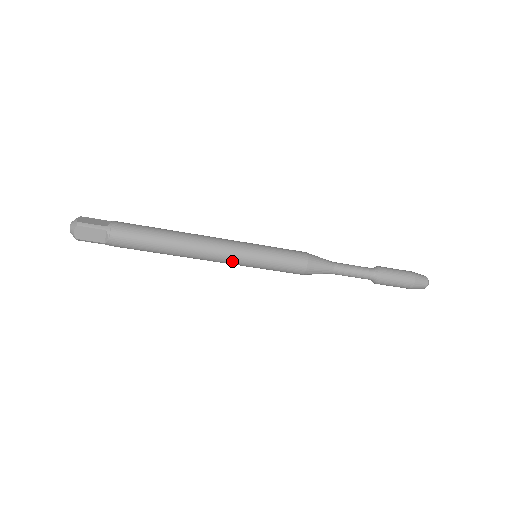
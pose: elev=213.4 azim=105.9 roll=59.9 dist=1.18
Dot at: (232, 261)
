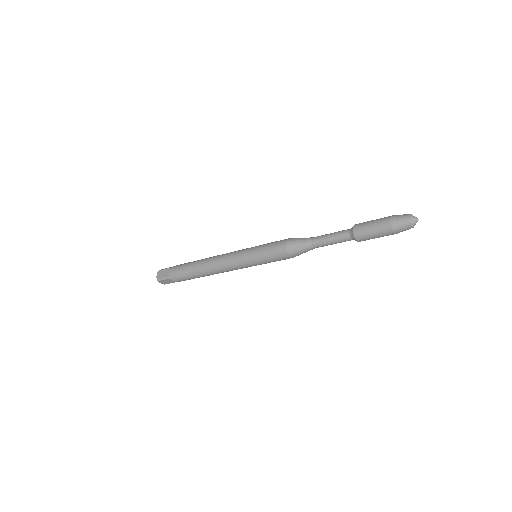
Dot at: (241, 268)
